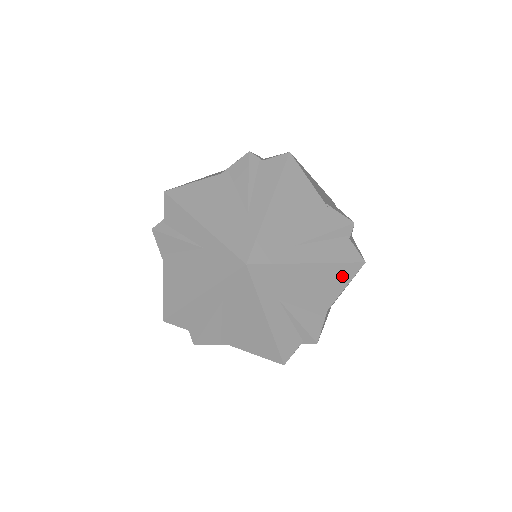
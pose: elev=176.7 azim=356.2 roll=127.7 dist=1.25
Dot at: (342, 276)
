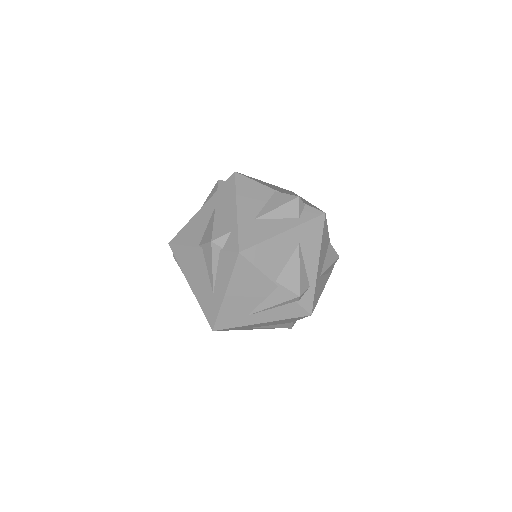
Dot at: (294, 319)
